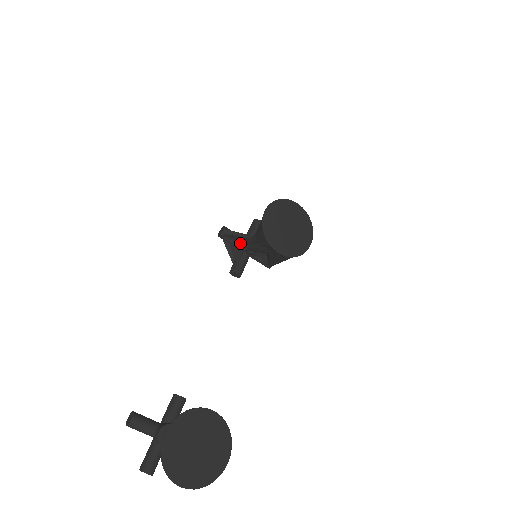
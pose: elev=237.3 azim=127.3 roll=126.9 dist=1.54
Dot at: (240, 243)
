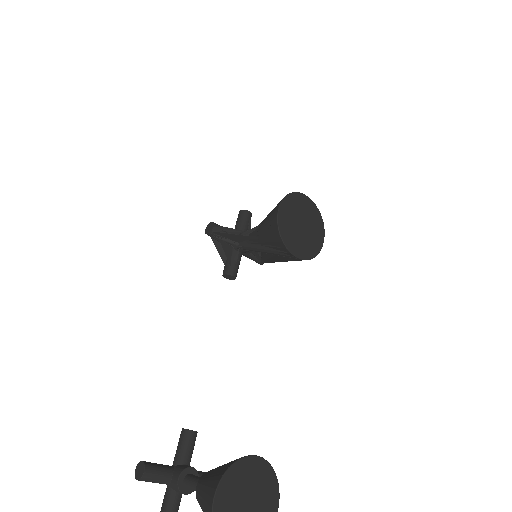
Dot at: (233, 241)
